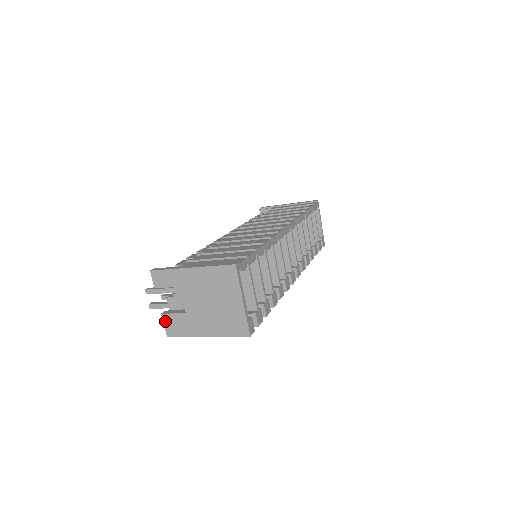
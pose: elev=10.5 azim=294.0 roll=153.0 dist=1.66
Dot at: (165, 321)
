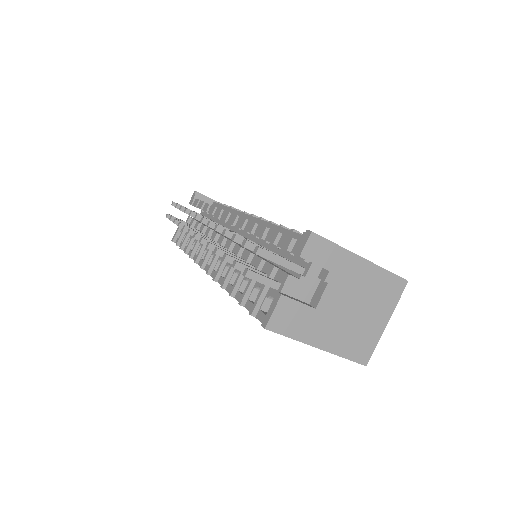
Dot at: (279, 307)
